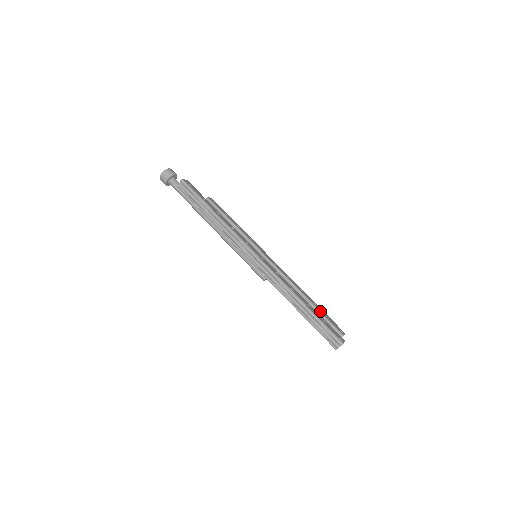
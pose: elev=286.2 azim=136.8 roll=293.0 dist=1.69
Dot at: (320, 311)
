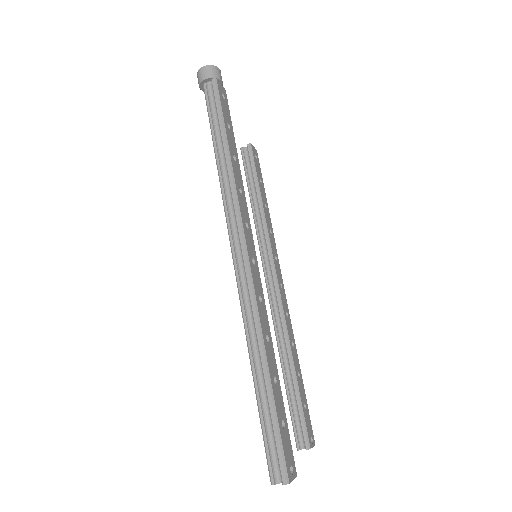
Dot at: (299, 391)
